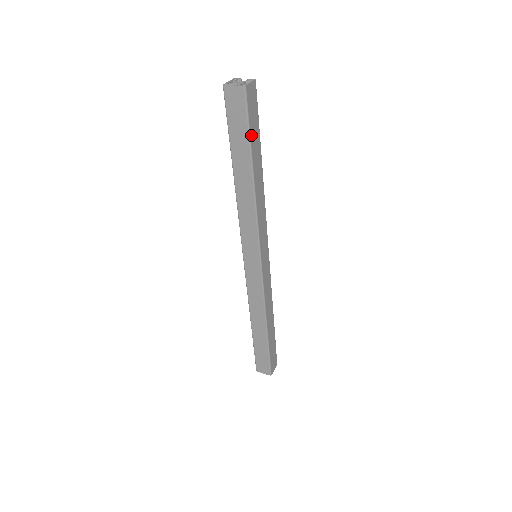
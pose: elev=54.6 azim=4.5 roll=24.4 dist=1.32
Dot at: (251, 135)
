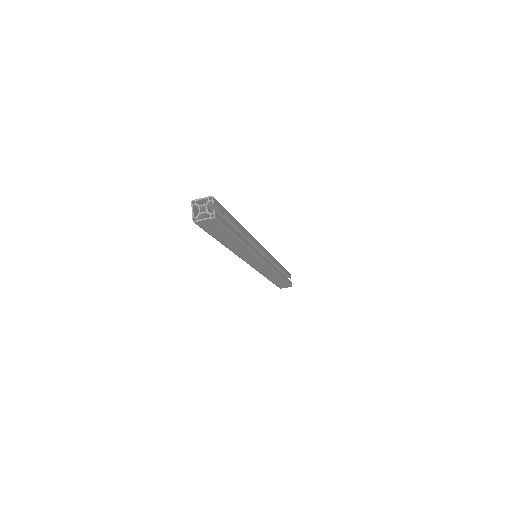
Dot at: (213, 235)
